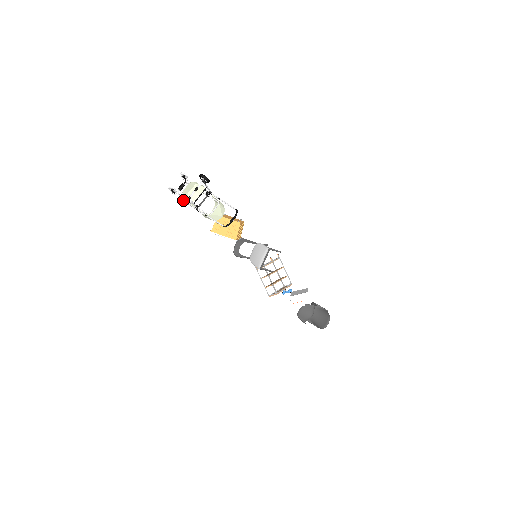
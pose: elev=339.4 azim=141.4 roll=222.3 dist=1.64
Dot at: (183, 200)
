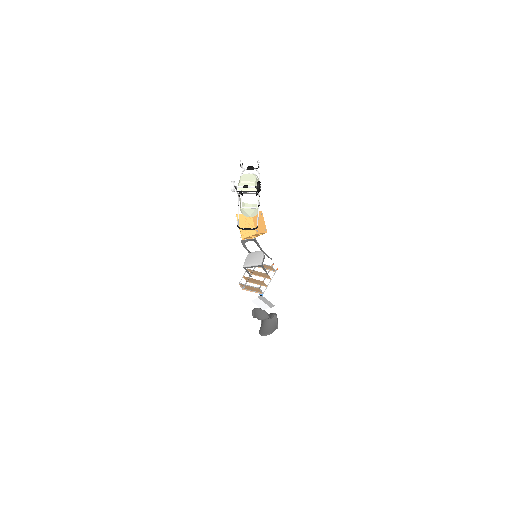
Dot at: occluded
